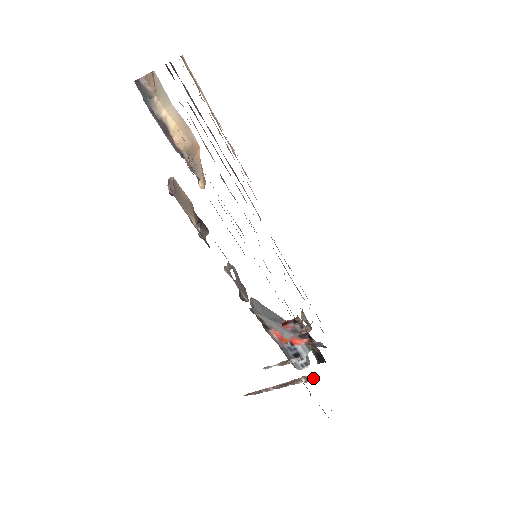
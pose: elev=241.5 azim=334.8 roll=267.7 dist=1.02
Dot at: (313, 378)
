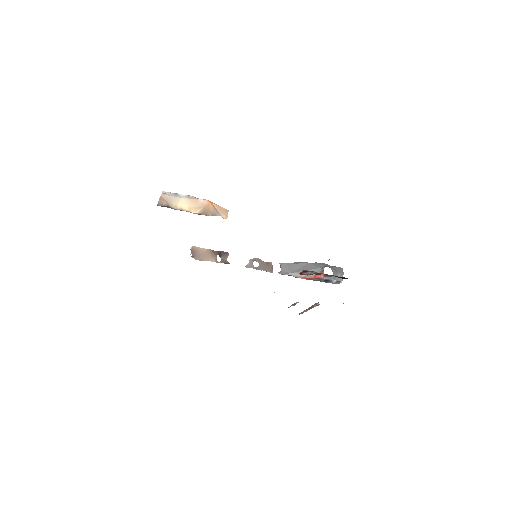
Dot at: (319, 304)
